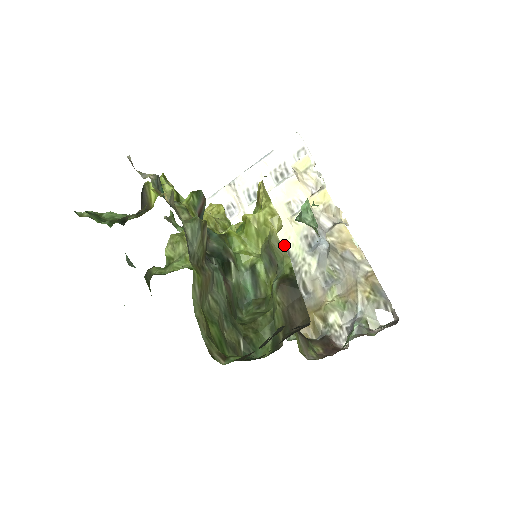
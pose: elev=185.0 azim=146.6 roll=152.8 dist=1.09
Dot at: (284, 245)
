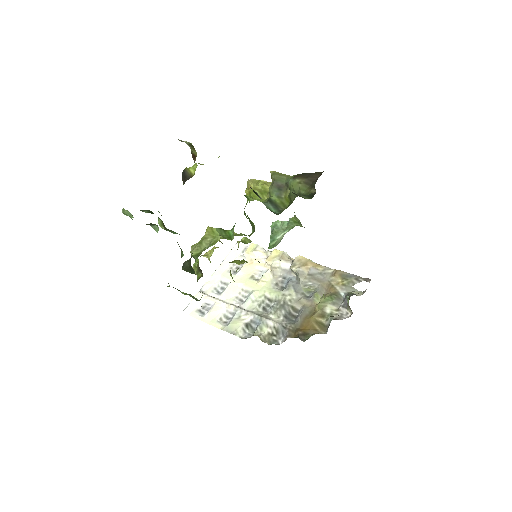
Dot at: (263, 298)
